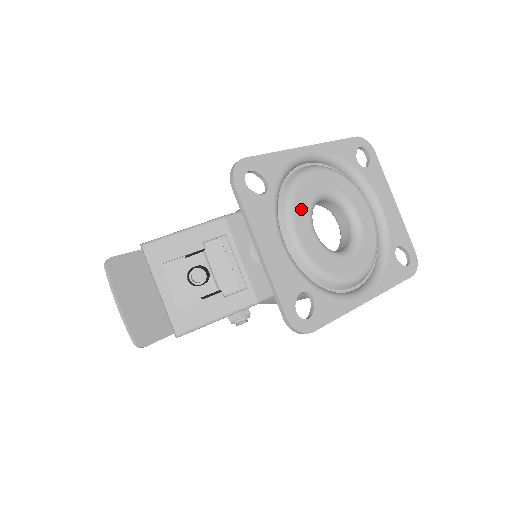
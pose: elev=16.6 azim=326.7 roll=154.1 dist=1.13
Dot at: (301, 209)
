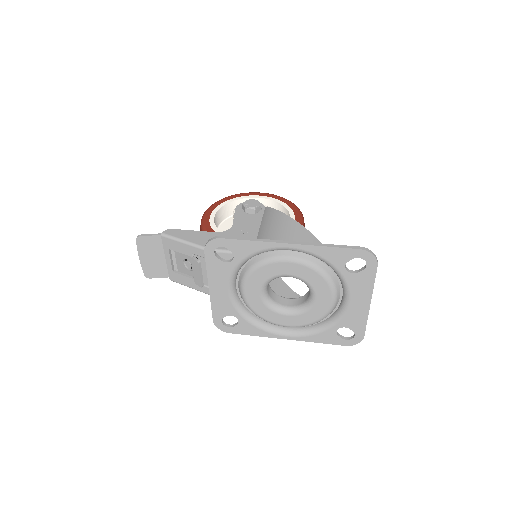
Dot at: (257, 279)
